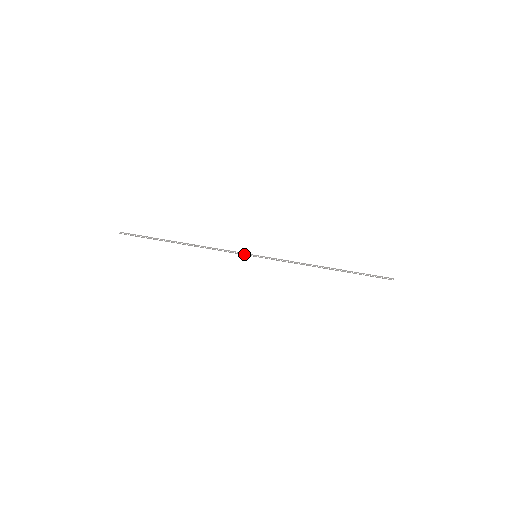
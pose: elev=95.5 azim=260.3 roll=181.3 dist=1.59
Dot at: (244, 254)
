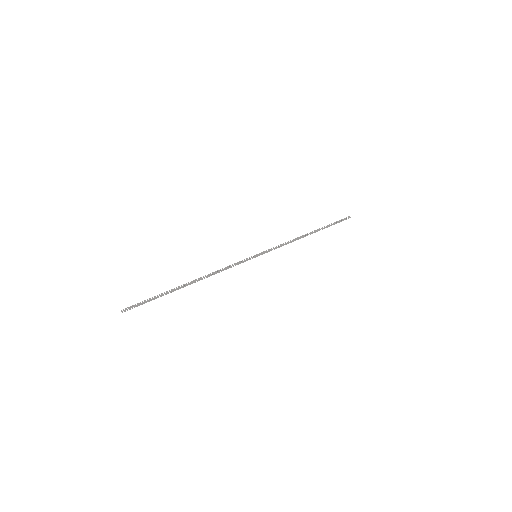
Dot at: (246, 259)
